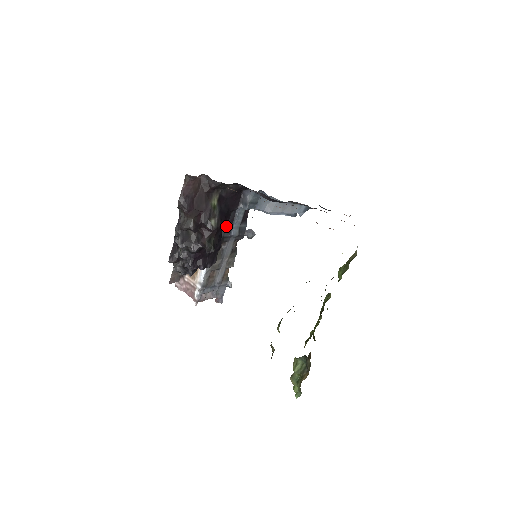
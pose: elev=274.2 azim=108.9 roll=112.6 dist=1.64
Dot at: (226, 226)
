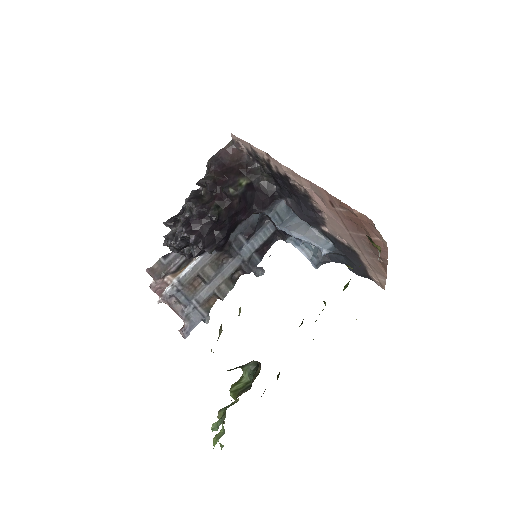
Dot at: (240, 236)
